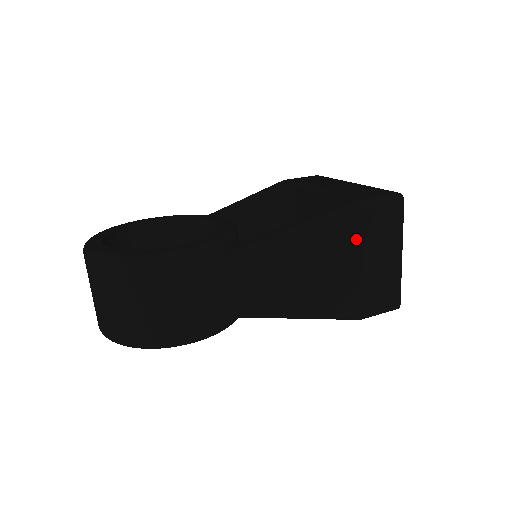
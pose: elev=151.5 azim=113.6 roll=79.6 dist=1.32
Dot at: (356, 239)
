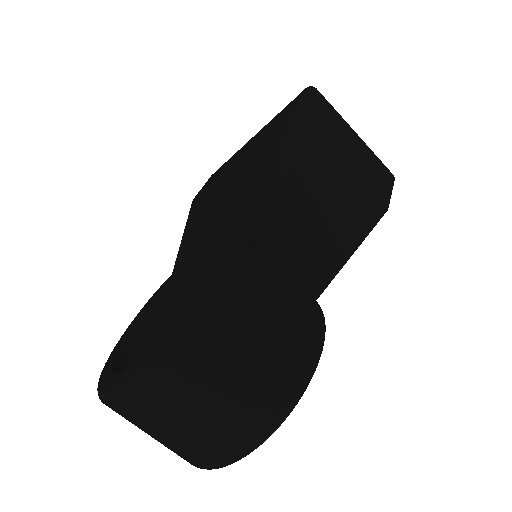
Dot at: (323, 142)
